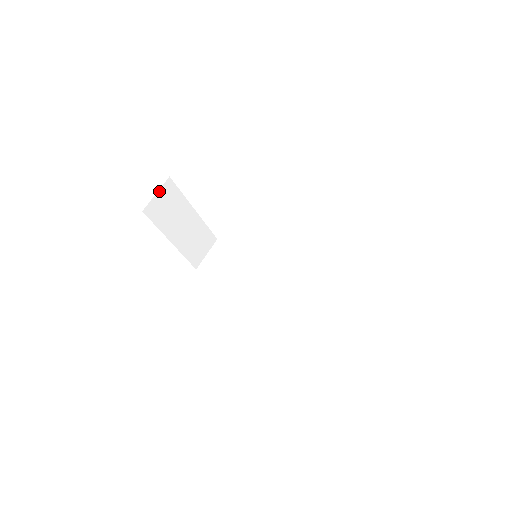
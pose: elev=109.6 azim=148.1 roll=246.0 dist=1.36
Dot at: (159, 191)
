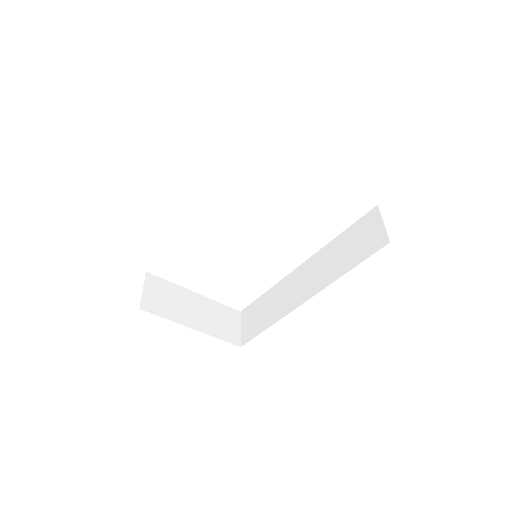
Dot at: (144, 287)
